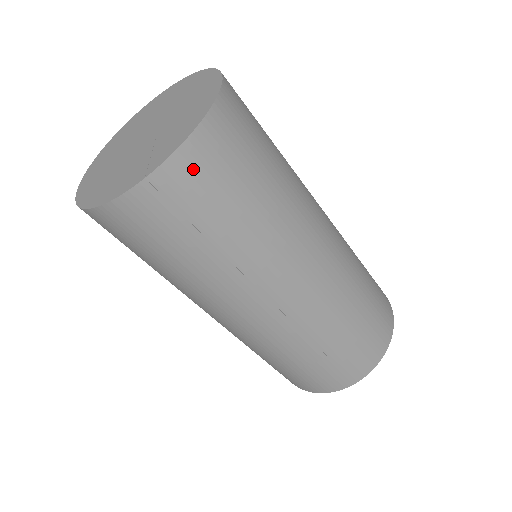
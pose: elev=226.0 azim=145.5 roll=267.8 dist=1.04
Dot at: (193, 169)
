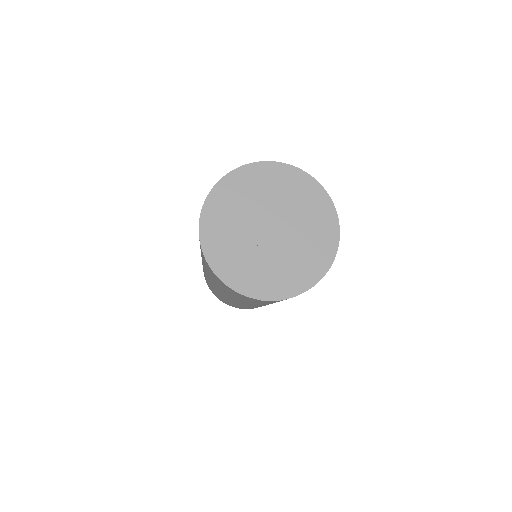
Dot at: occluded
